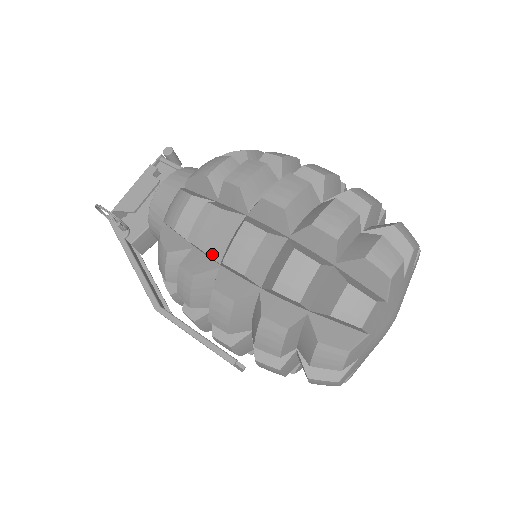
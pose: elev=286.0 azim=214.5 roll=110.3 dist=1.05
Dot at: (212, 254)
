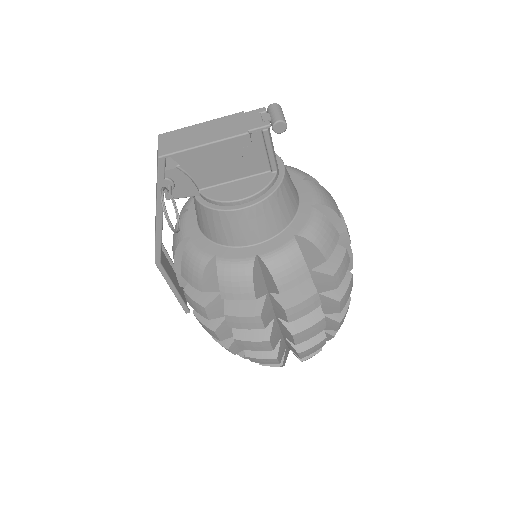
Dot at: occluded
